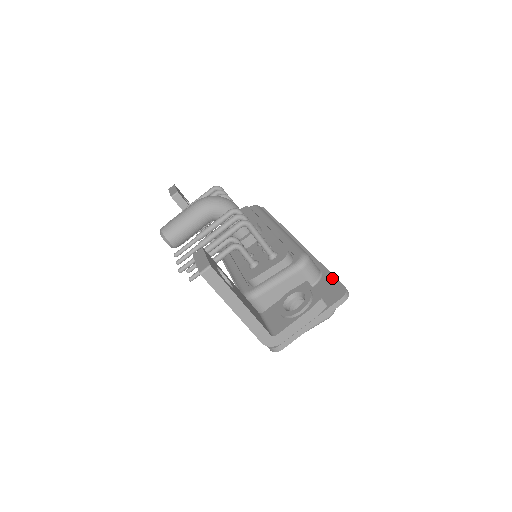
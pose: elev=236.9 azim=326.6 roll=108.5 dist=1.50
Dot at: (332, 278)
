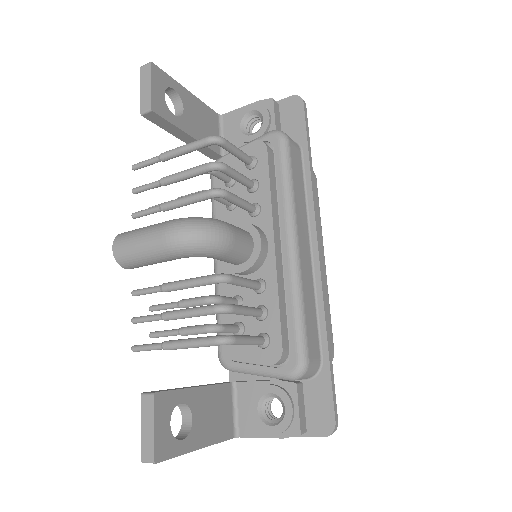
Dot at: (328, 391)
